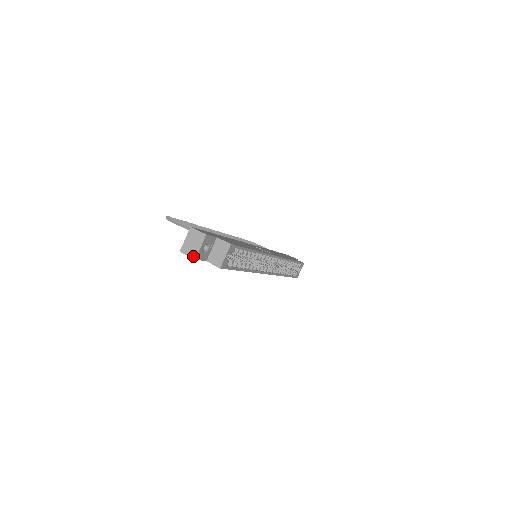
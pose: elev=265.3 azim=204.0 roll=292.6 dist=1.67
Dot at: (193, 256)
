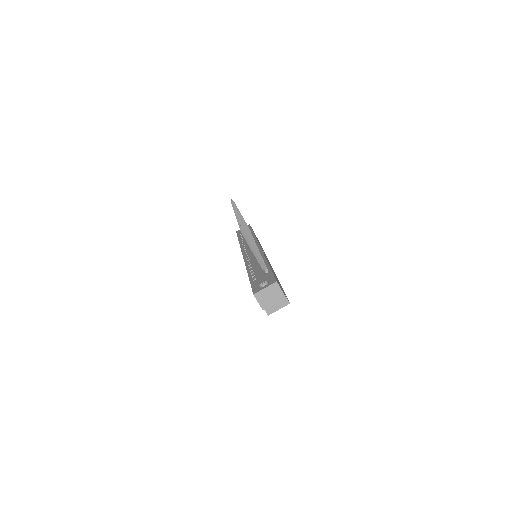
Dot at: (263, 306)
